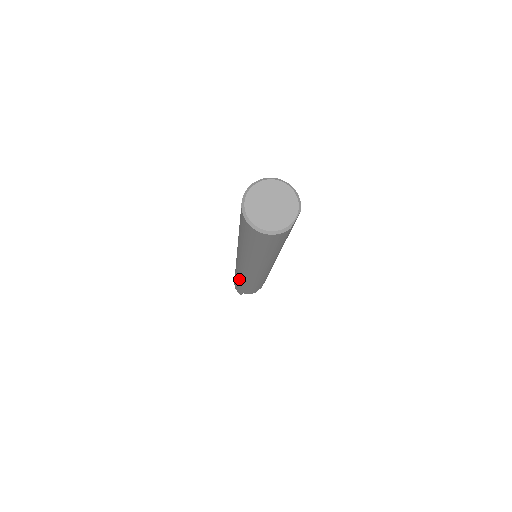
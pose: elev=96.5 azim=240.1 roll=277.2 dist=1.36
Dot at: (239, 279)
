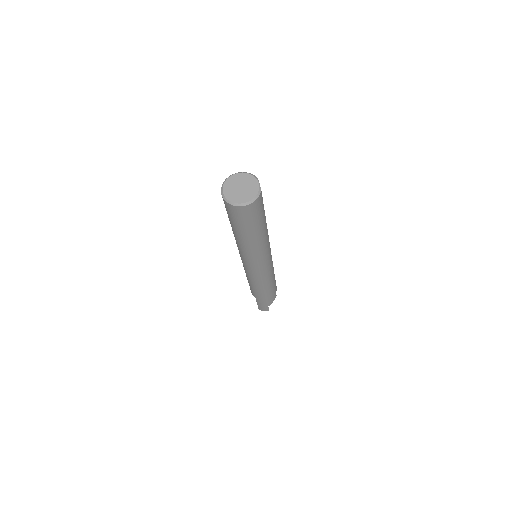
Dot at: (259, 289)
